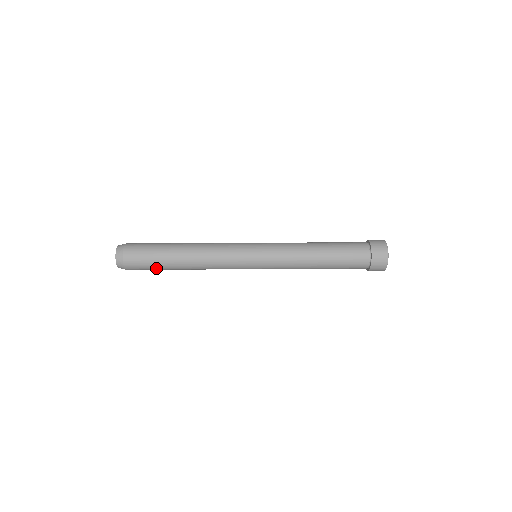
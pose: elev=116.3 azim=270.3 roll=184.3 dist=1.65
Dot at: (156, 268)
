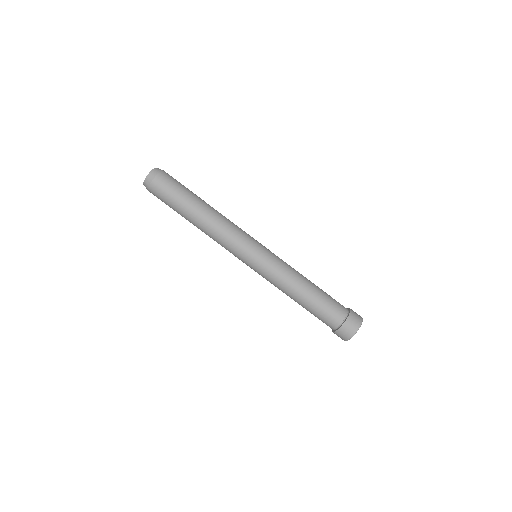
Dot at: (173, 206)
